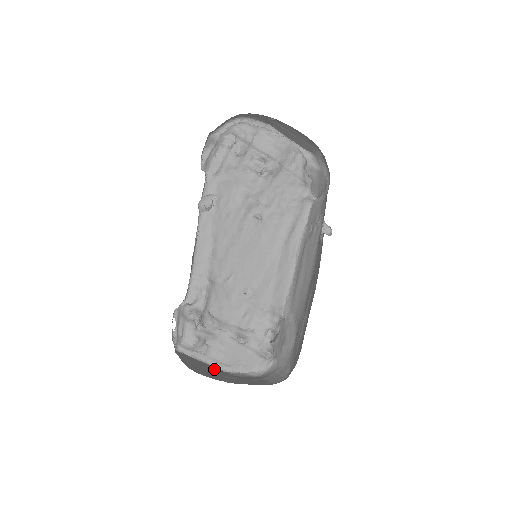
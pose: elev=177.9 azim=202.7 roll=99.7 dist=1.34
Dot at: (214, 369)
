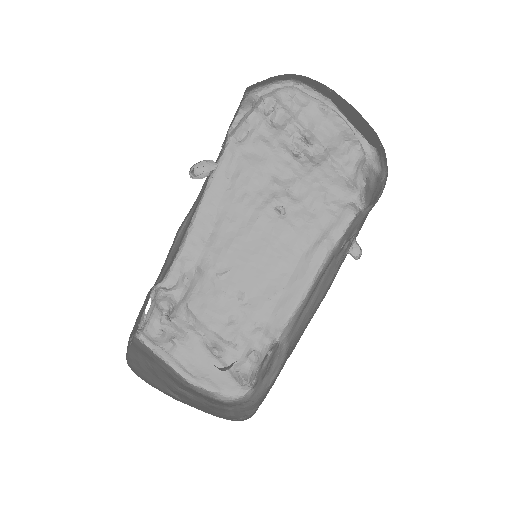
Dot at: (173, 374)
